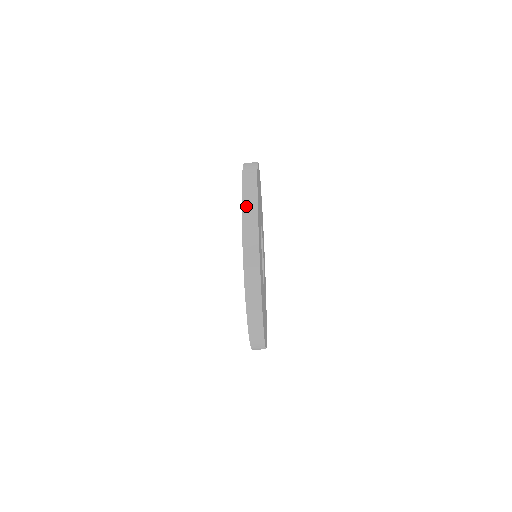
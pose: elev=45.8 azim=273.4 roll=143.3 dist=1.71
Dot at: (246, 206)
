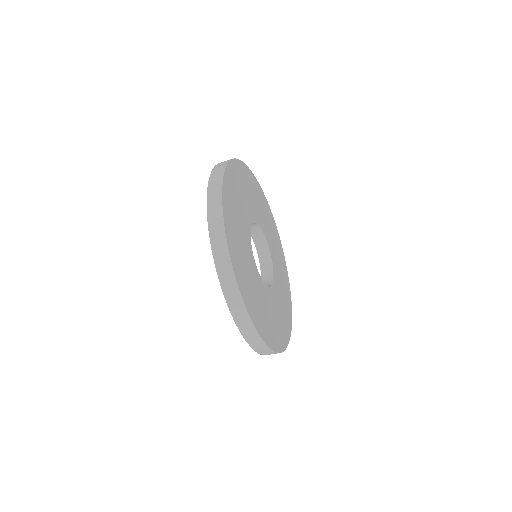
Dot at: (241, 325)
